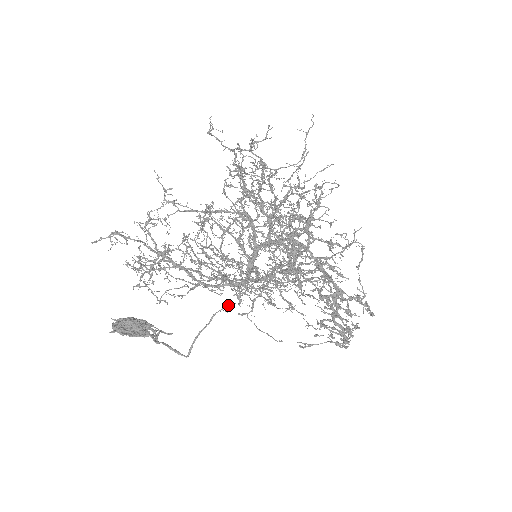
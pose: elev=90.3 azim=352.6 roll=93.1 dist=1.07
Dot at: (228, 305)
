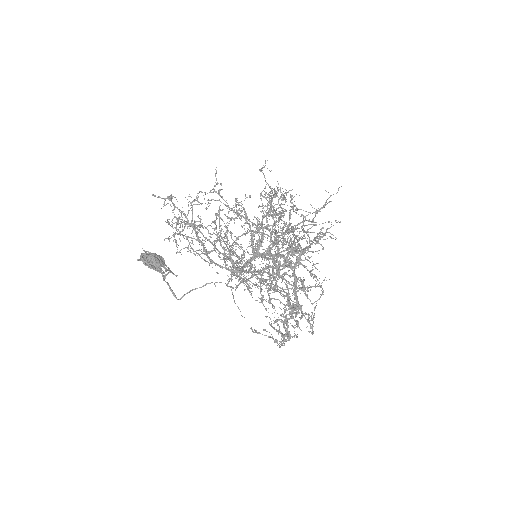
Dot at: (219, 282)
